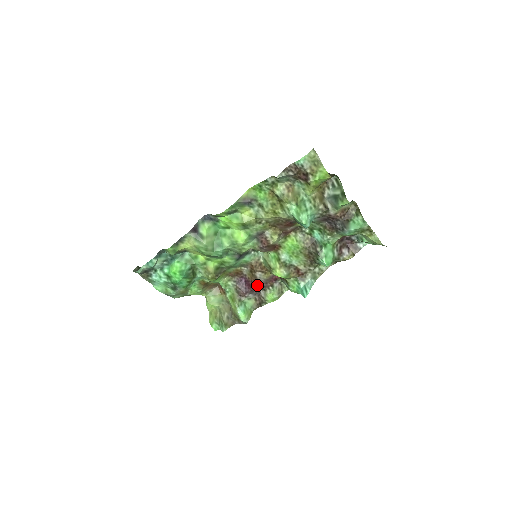
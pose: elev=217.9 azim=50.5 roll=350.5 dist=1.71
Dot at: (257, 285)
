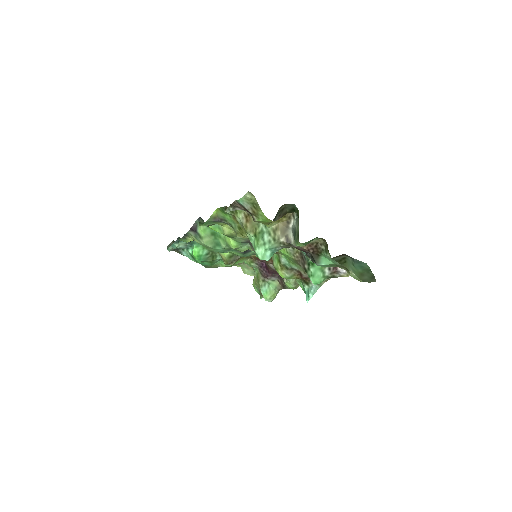
Dot at: (275, 272)
